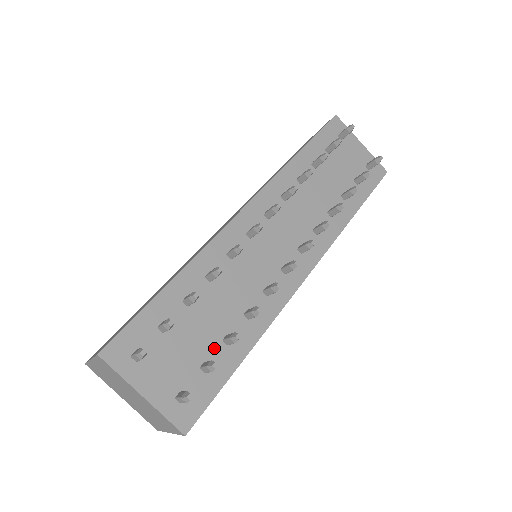
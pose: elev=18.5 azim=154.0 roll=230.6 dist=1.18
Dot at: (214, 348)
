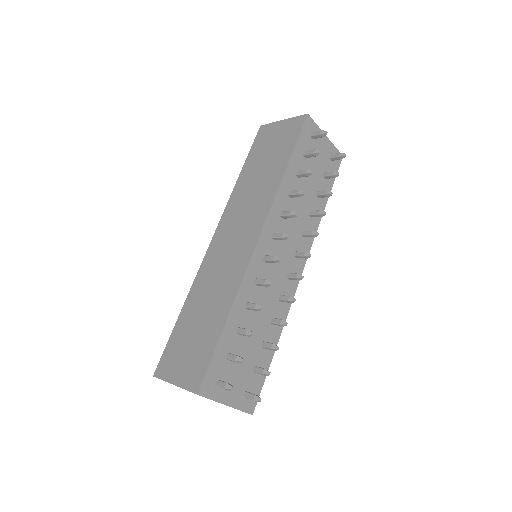
Dot at: (258, 354)
